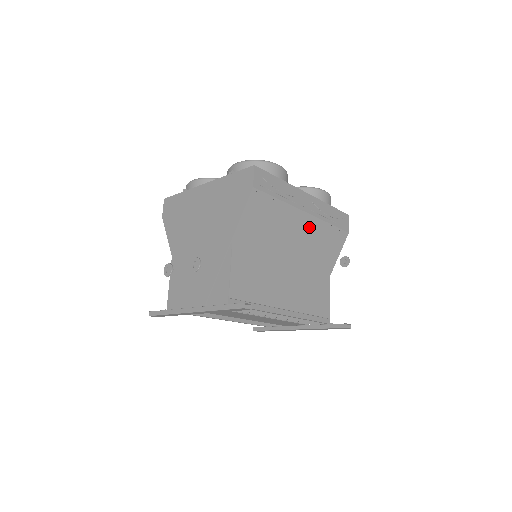
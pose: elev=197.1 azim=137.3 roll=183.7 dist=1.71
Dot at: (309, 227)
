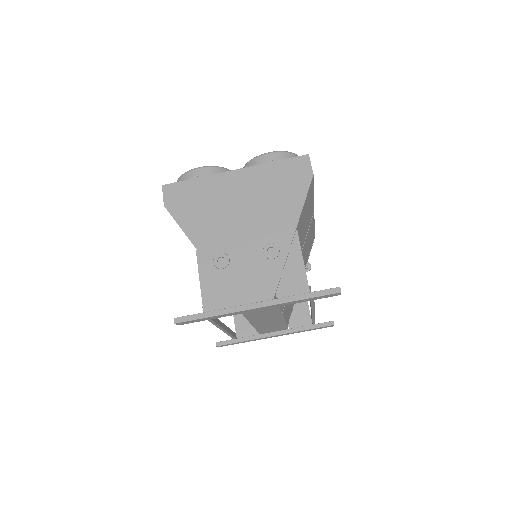
Dot at: (310, 227)
